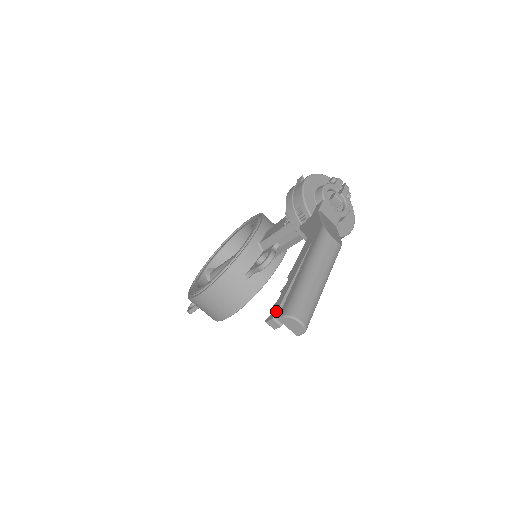
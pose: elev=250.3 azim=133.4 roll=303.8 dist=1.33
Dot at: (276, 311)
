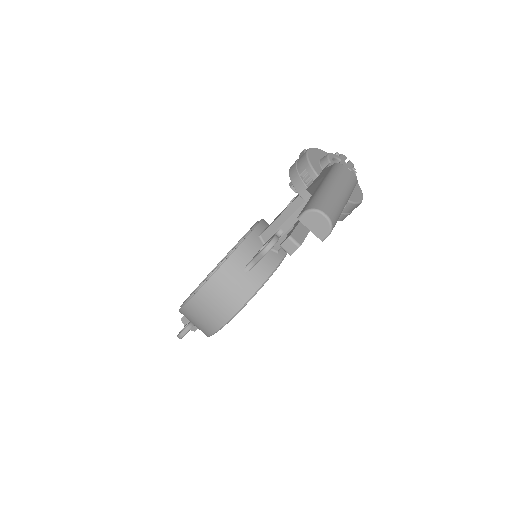
Dot at: (292, 231)
